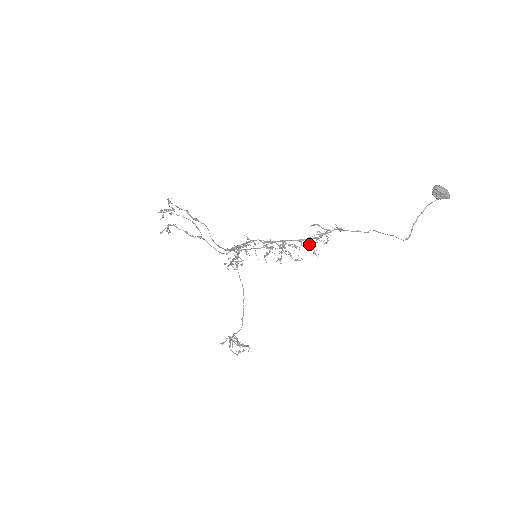
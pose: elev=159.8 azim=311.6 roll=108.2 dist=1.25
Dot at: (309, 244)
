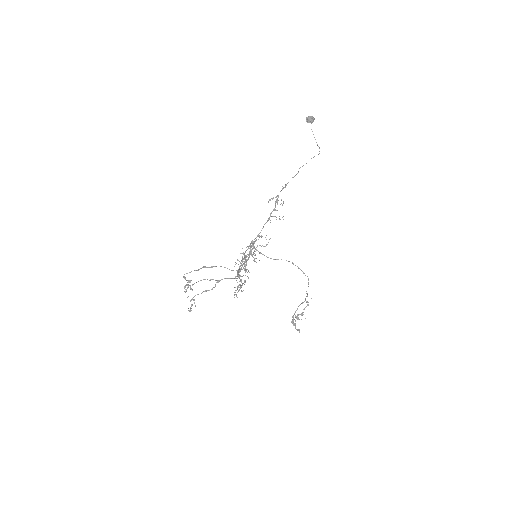
Dot at: occluded
